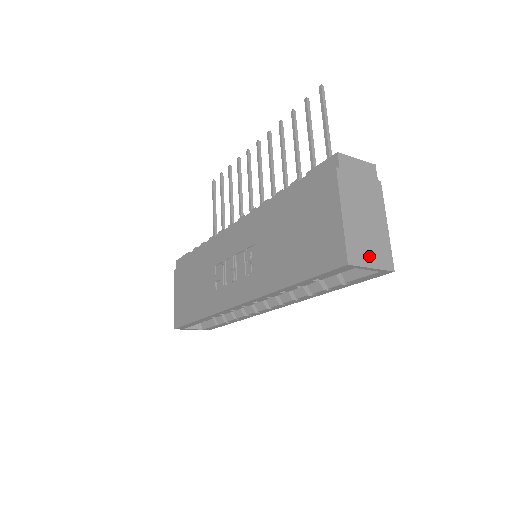
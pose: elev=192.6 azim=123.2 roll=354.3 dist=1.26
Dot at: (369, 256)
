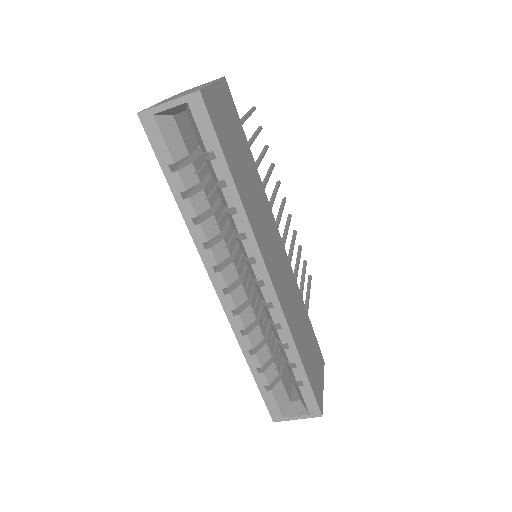
Dot at: occluded
